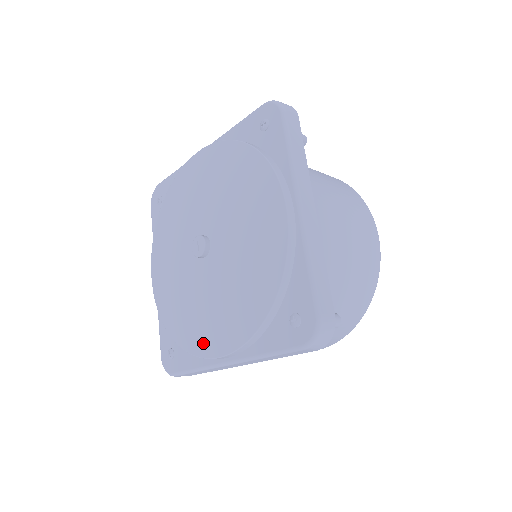
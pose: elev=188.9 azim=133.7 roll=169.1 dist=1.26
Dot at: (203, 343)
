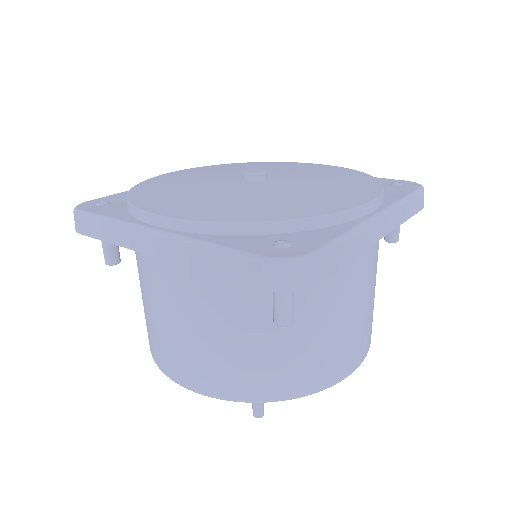
Dot at: (159, 203)
